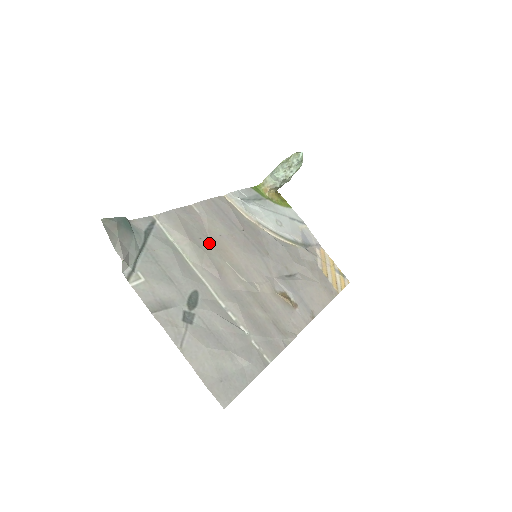
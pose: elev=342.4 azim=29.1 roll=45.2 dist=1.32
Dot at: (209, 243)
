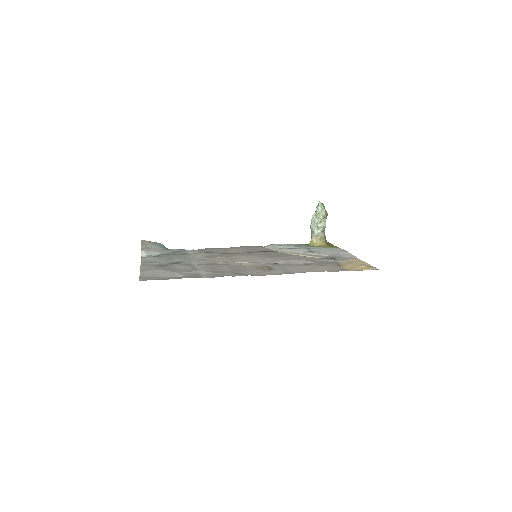
Dot at: (219, 254)
